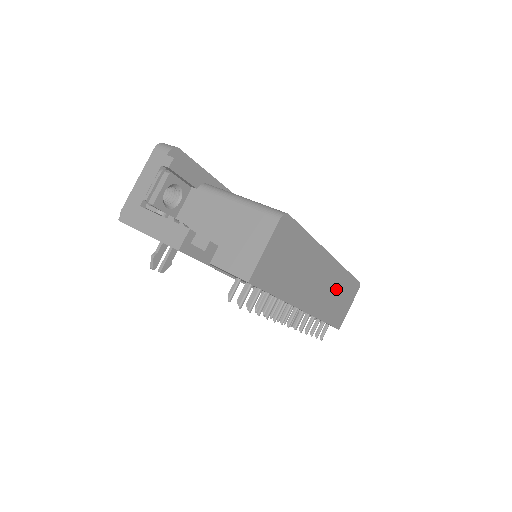
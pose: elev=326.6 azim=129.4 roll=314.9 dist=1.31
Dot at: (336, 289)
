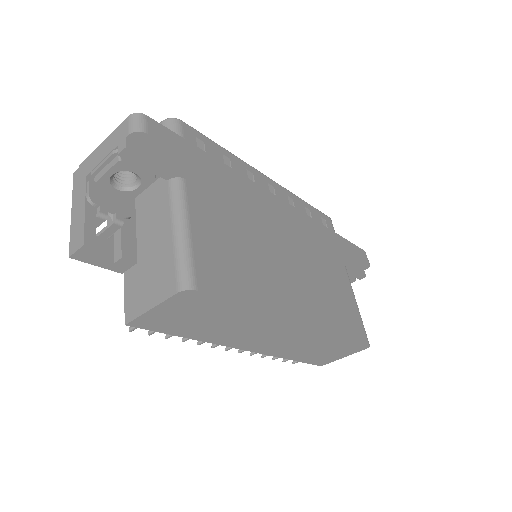
Dot at: (314, 344)
